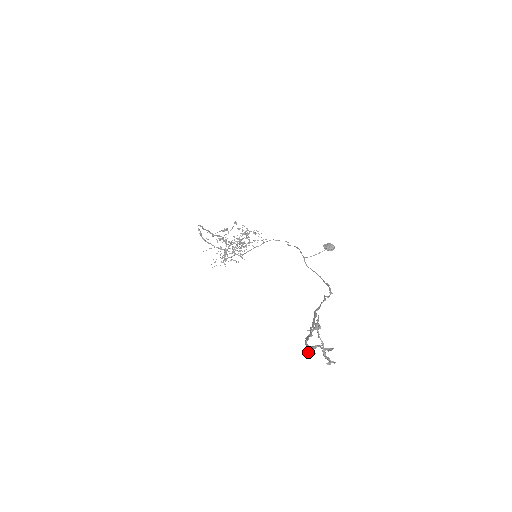
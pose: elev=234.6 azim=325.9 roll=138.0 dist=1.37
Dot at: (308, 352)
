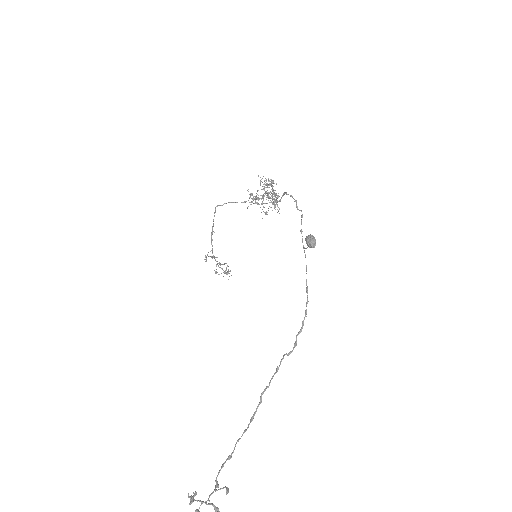
Dot at: out of frame
